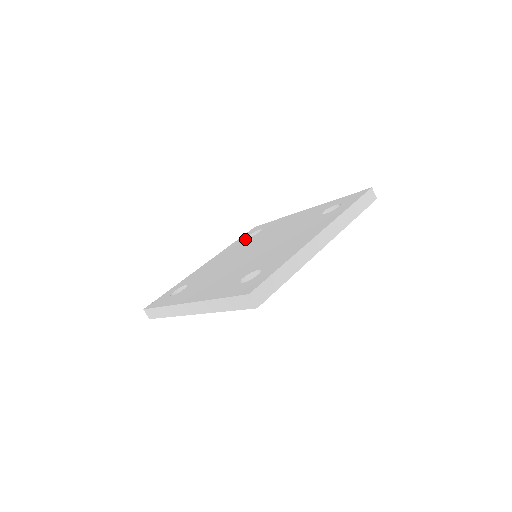
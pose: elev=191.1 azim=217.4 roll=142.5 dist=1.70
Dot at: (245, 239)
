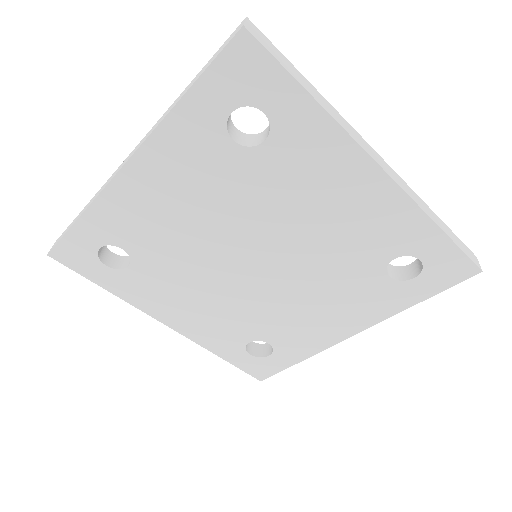
Dot at: occluded
